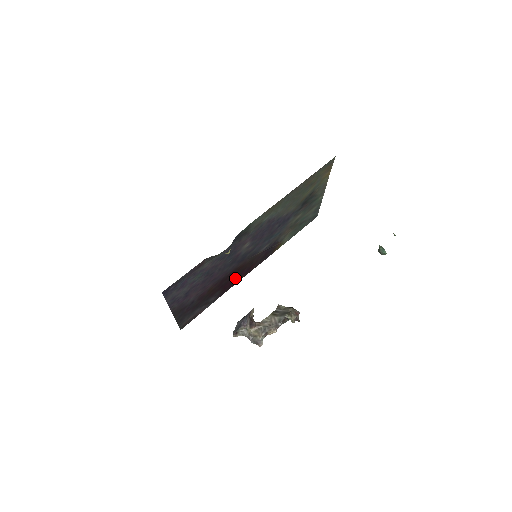
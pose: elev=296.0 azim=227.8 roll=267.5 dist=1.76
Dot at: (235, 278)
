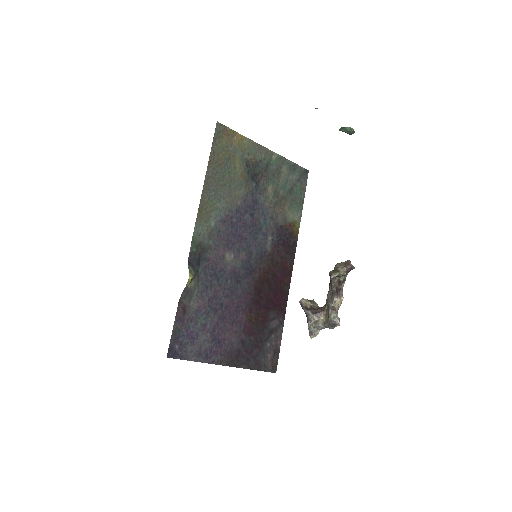
Dot at: (276, 289)
